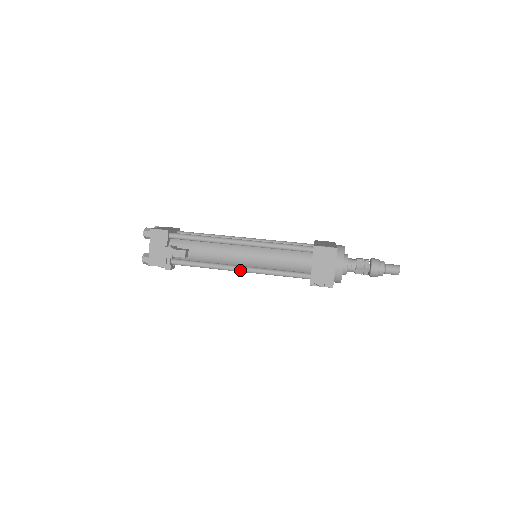
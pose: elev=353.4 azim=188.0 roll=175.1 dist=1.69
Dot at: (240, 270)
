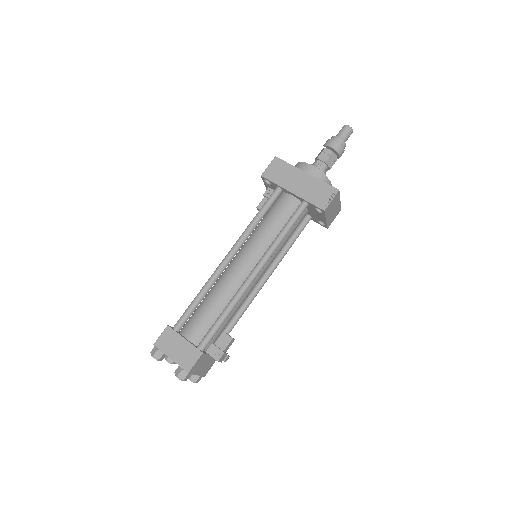
Dot at: occluded
